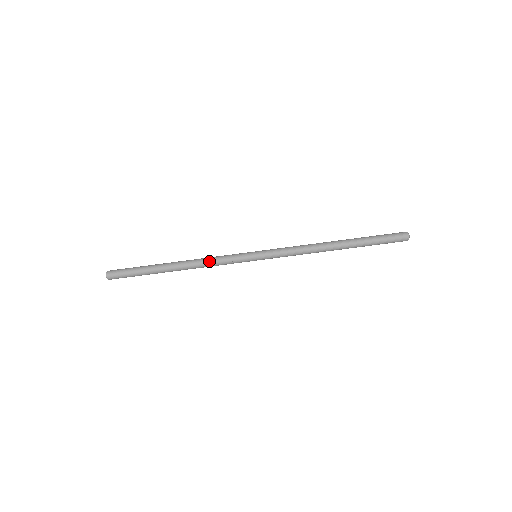
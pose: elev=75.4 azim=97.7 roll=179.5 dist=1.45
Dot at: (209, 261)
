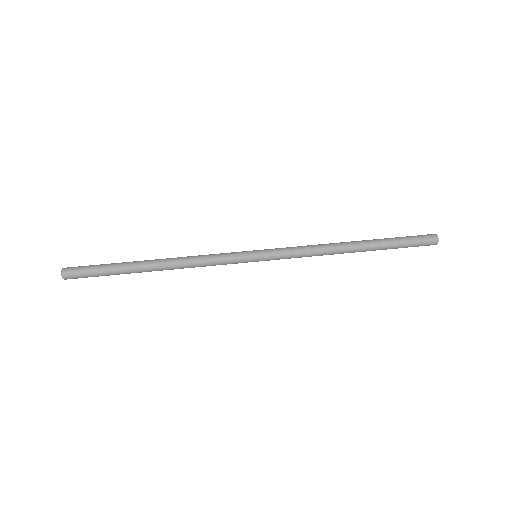
Dot at: occluded
